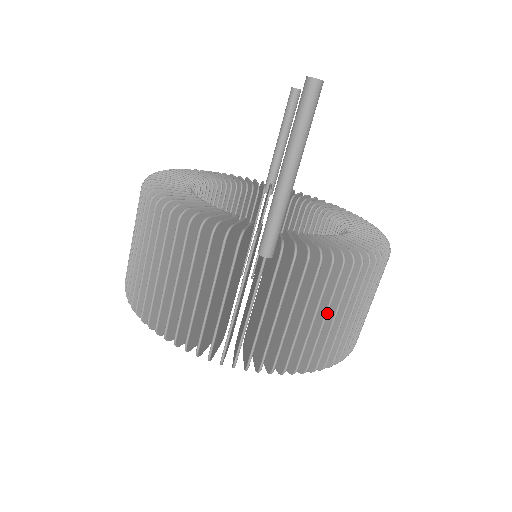
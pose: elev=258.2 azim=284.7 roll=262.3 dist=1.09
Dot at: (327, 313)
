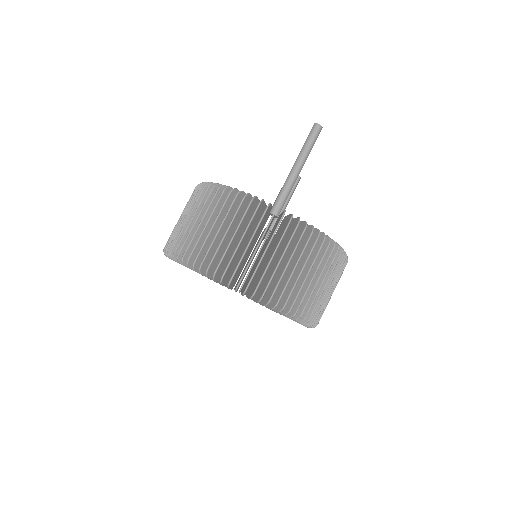
Dot at: occluded
